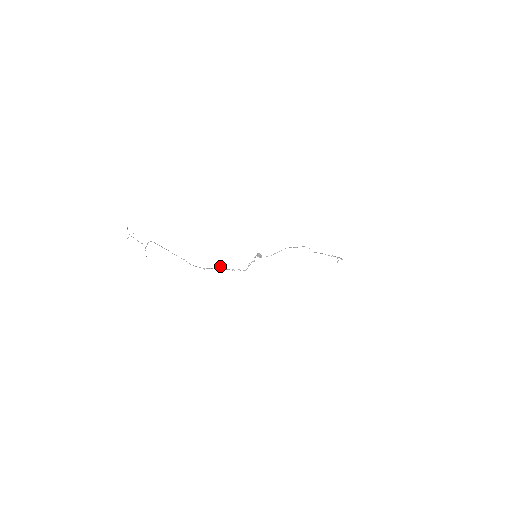
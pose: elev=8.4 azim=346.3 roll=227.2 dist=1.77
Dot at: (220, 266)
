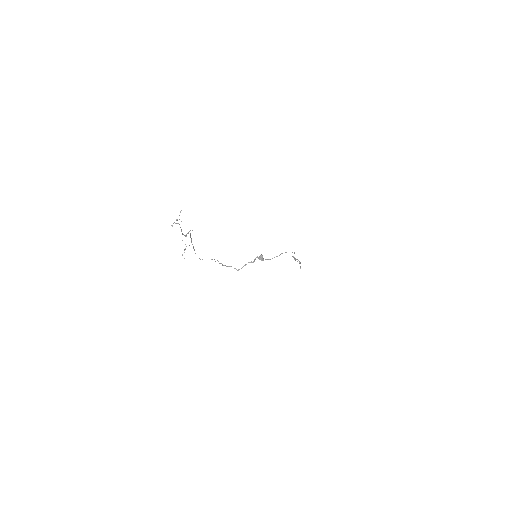
Dot at: occluded
